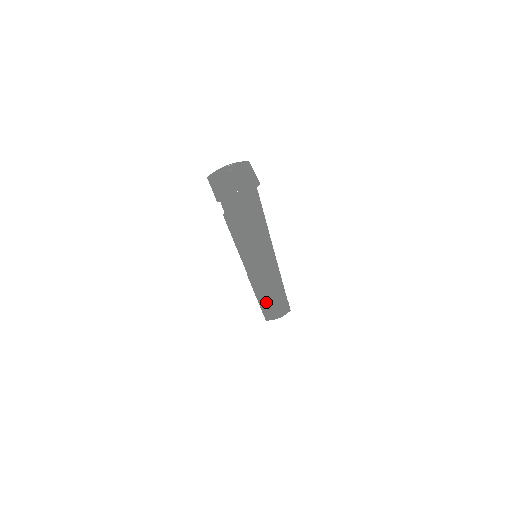
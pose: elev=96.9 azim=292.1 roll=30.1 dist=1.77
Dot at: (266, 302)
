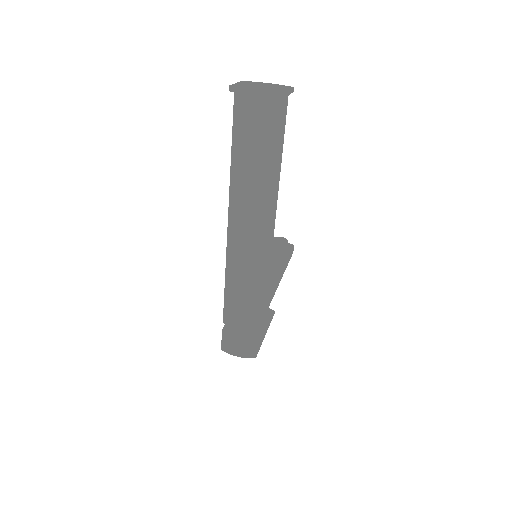
Dot at: (231, 313)
